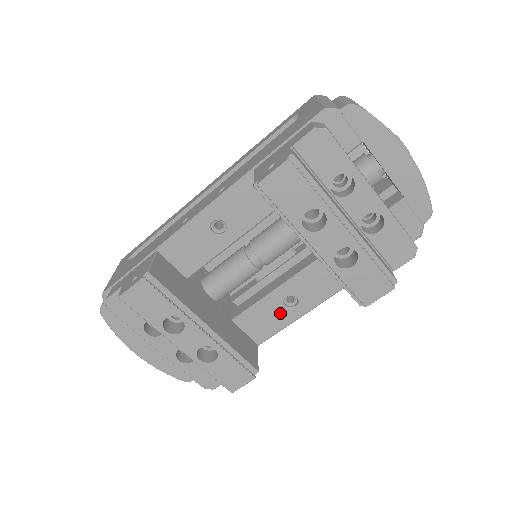
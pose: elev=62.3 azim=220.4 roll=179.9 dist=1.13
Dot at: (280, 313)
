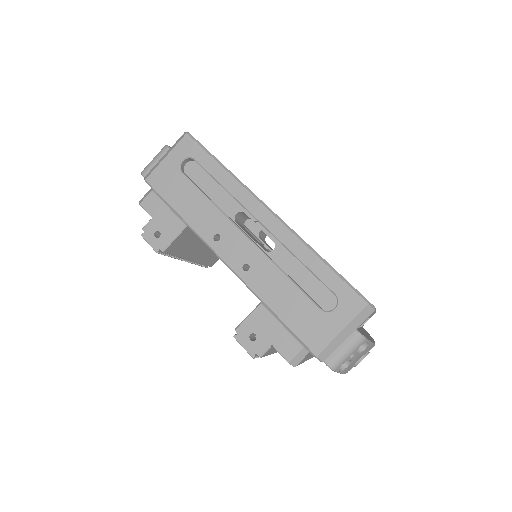
Dot at: occluded
